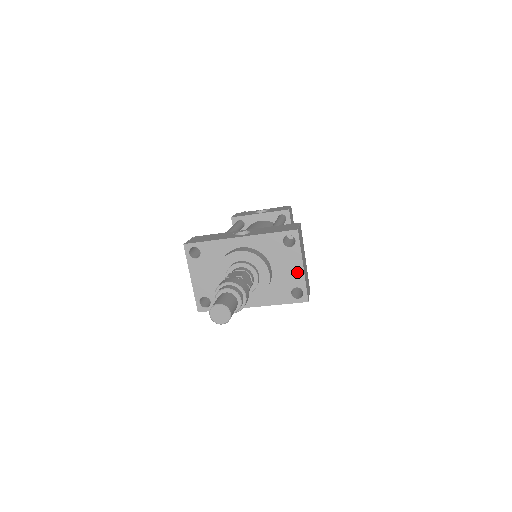
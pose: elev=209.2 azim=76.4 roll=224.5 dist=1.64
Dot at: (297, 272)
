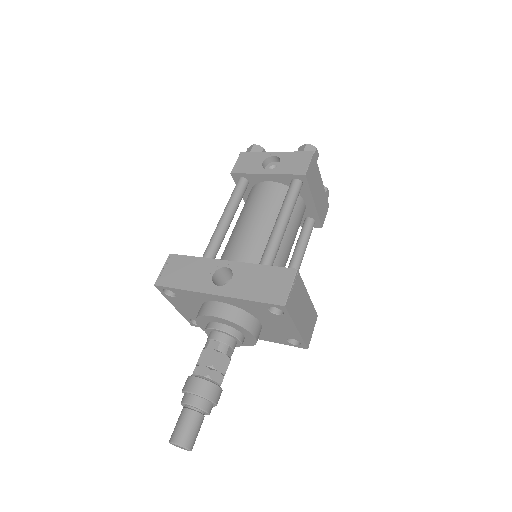
Dot at: (291, 331)
